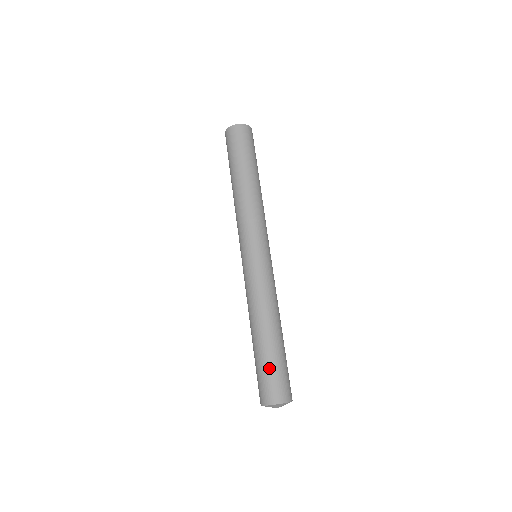
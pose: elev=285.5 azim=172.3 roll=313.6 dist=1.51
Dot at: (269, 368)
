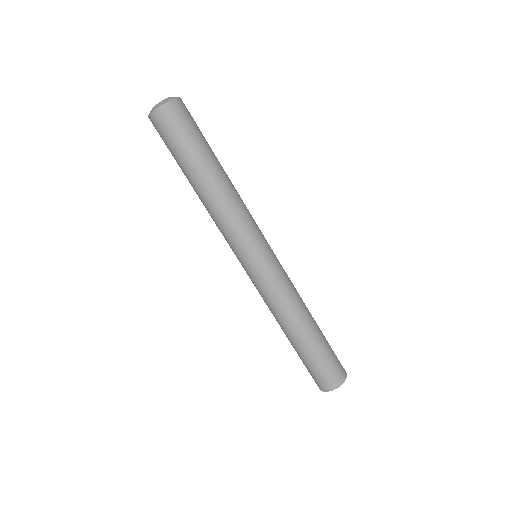
Dot at: (328, 355)
